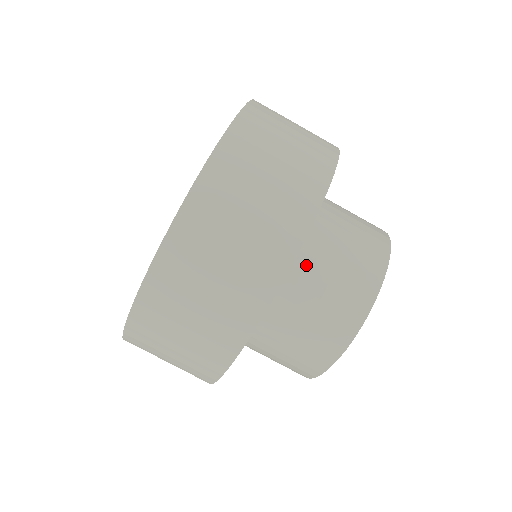
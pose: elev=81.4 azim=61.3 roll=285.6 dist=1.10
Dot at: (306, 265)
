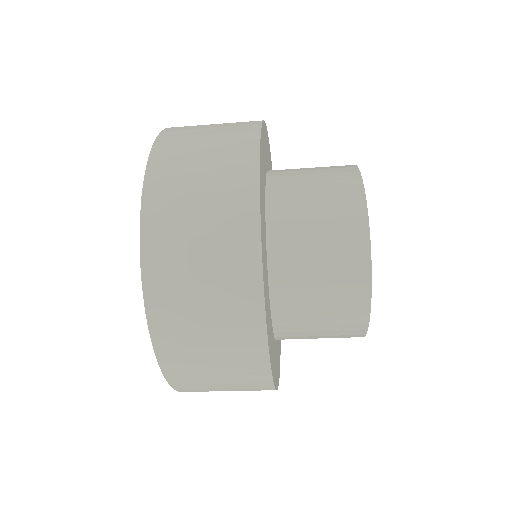
Dot at: (291, 309)
